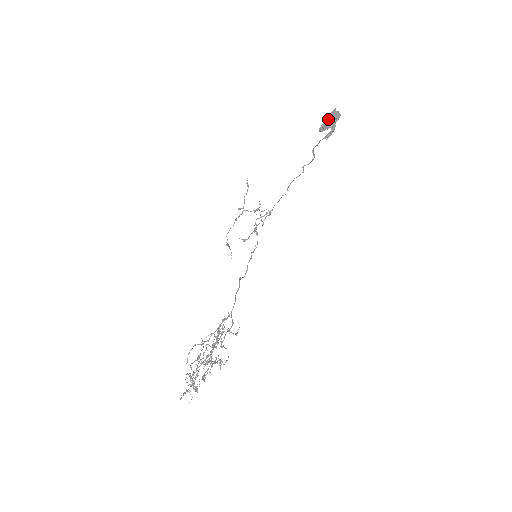
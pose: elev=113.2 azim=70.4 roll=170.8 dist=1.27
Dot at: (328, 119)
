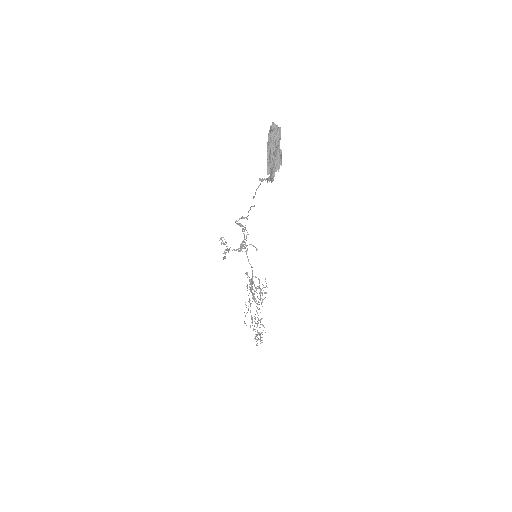
Dot at: (272, 157)
